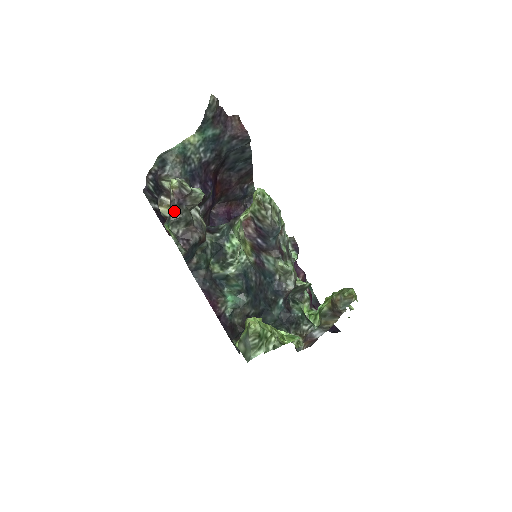
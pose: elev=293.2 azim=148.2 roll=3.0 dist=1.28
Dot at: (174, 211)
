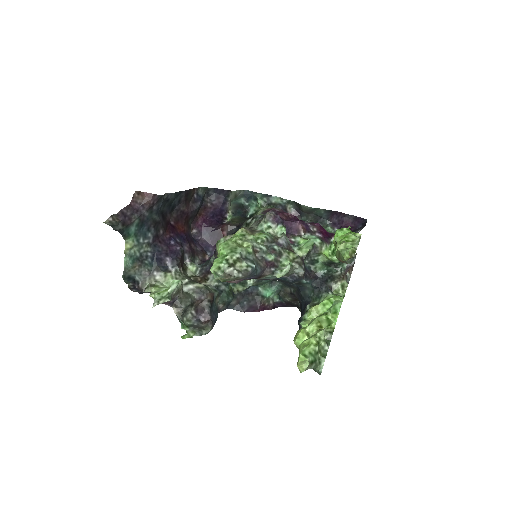
Dot at: (175, 312)
